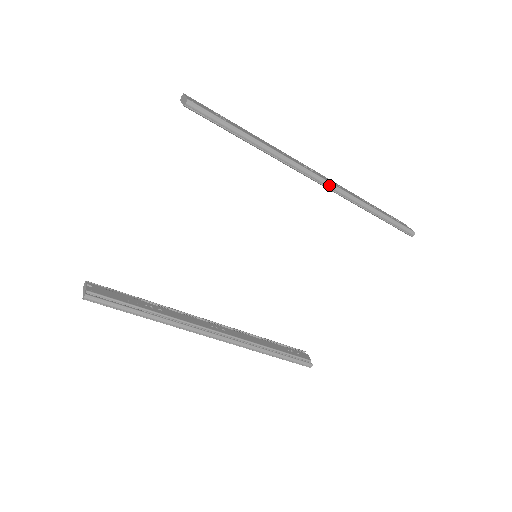
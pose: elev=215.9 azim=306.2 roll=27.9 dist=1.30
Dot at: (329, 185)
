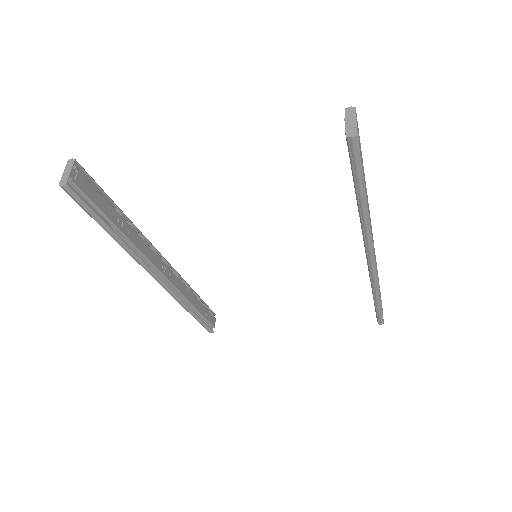
Dot at: (373, 267)
